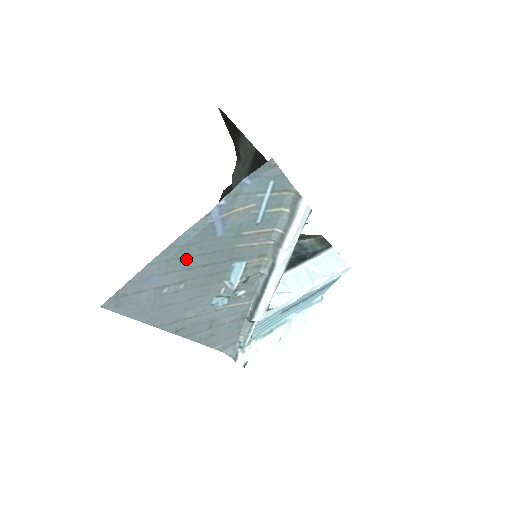
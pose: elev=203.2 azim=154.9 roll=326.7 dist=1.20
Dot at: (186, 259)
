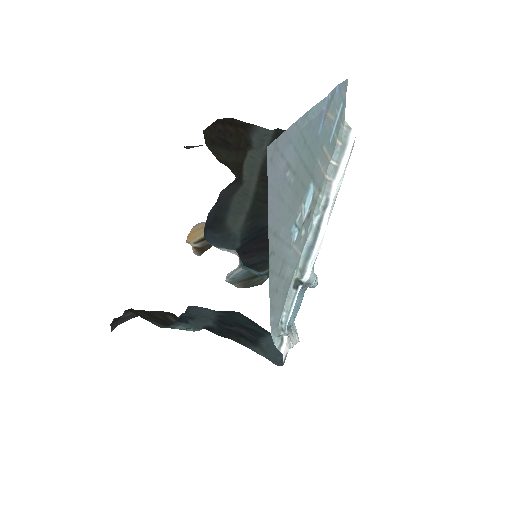
Dot at: (304, 143)
